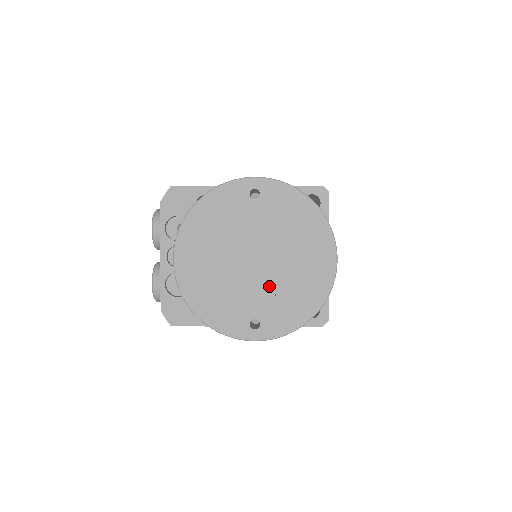
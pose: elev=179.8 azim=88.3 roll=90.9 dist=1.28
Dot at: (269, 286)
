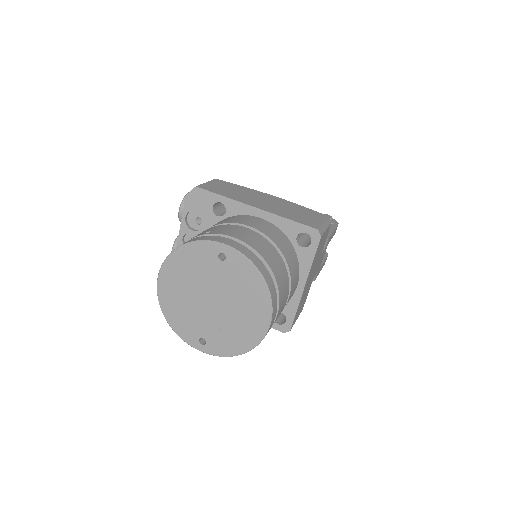
Dot at: (217, 322)
